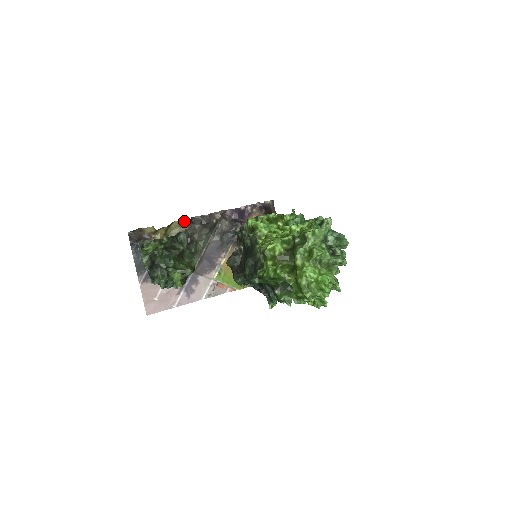
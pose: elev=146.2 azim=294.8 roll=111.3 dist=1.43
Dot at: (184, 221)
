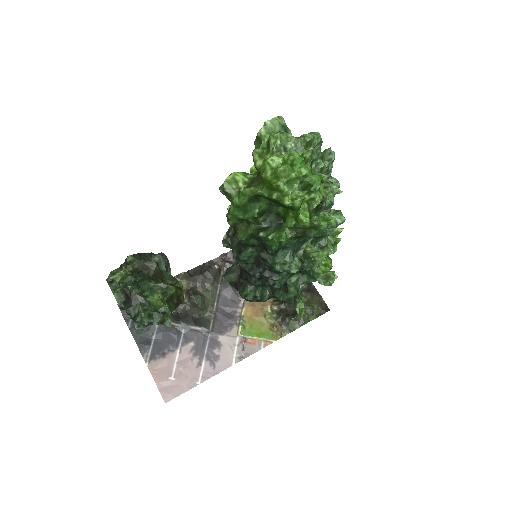
Dot at: (180, 276)
